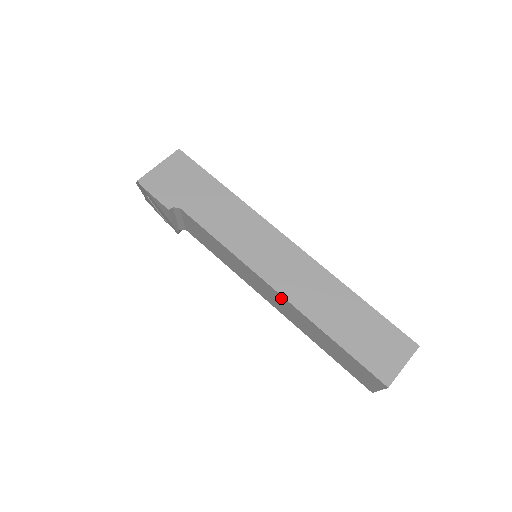
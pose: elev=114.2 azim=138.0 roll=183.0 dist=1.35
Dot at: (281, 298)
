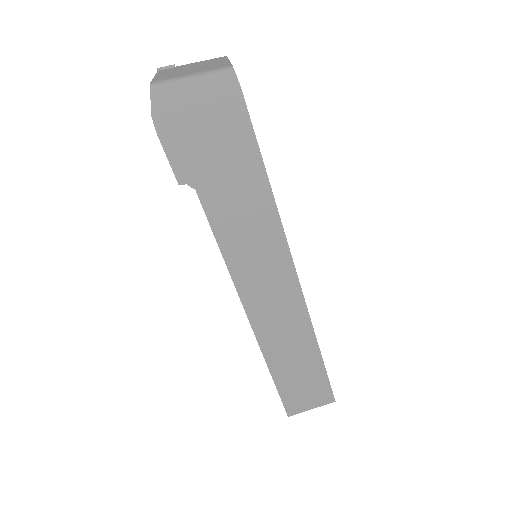
Dot at: occluded
